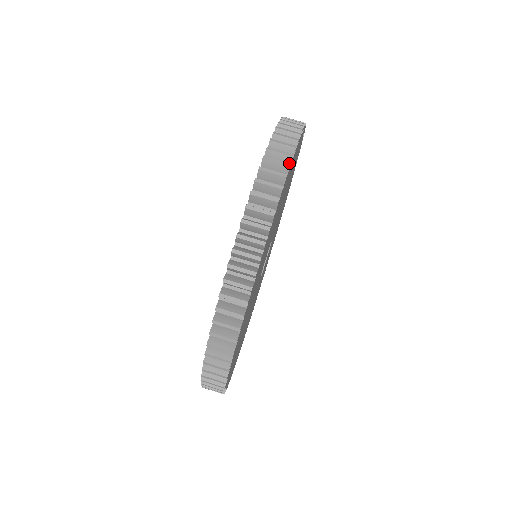
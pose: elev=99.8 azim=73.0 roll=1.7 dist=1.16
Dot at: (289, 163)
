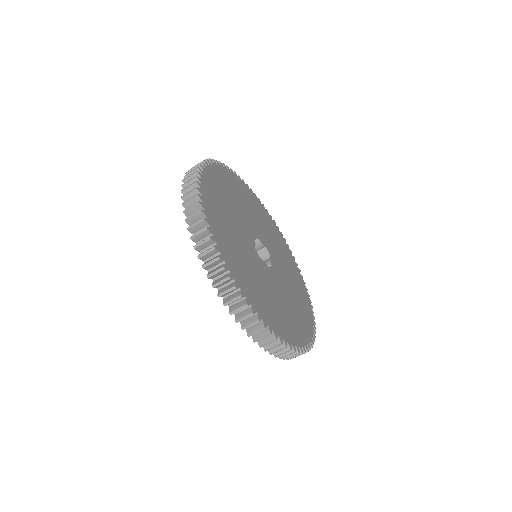
Dot at: (239, 296)
